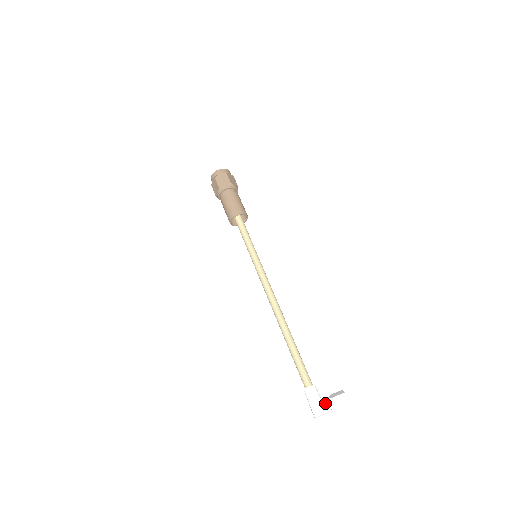
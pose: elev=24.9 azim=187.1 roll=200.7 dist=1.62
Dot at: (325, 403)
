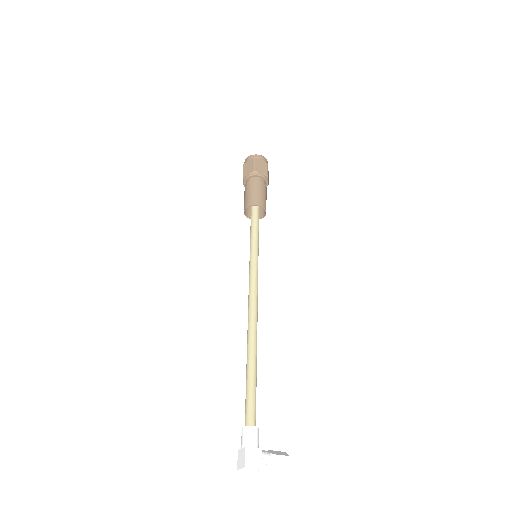
Dot at: (264, 456)
